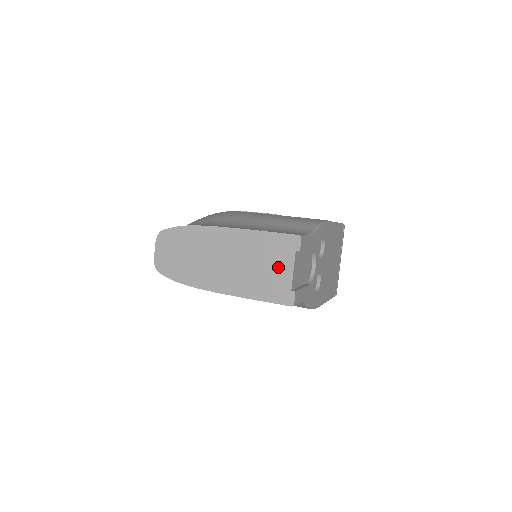
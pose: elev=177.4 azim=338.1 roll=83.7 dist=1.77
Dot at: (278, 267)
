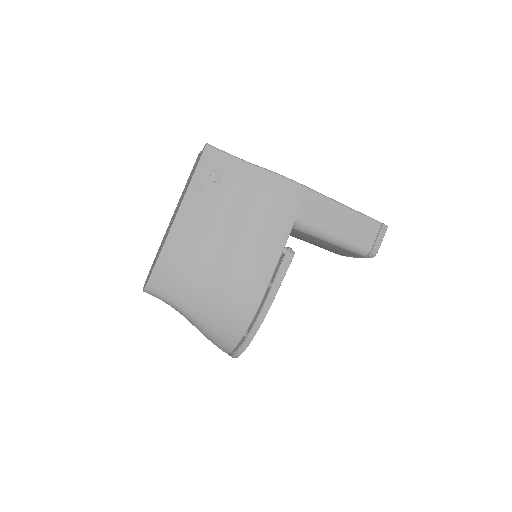
Dot at: occluded
